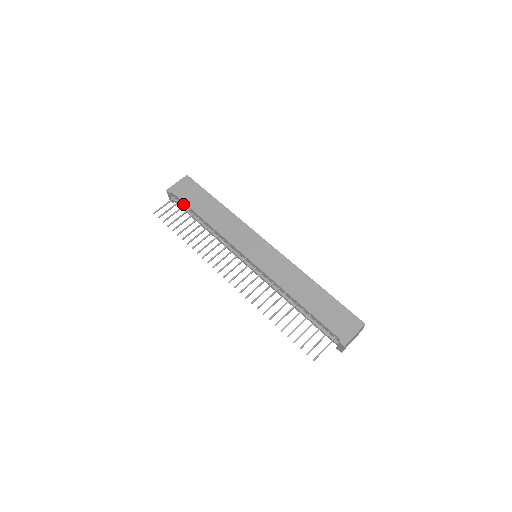
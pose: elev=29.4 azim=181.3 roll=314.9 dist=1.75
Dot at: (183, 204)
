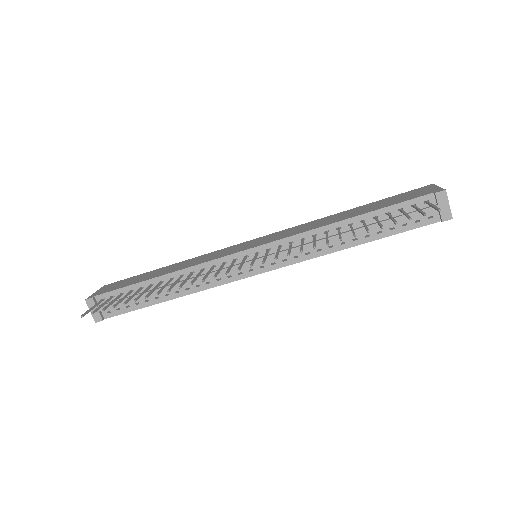
Dot at: occluded
